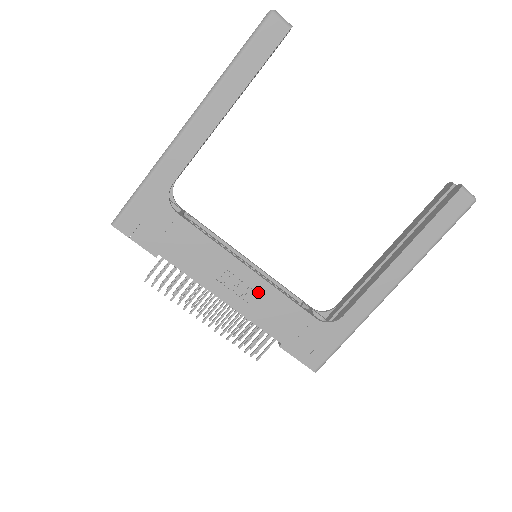
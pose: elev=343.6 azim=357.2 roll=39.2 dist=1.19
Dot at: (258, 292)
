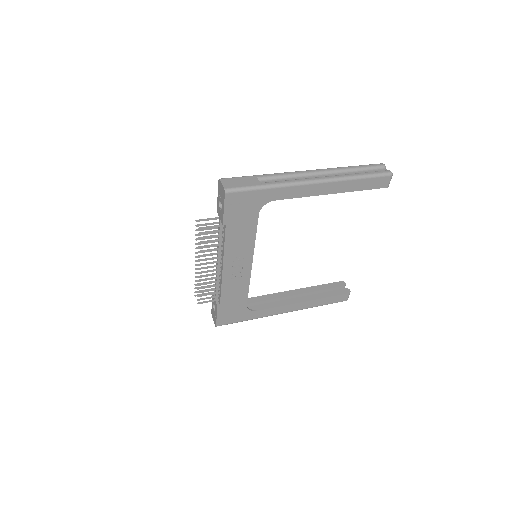
Dot at: (241, 276)
